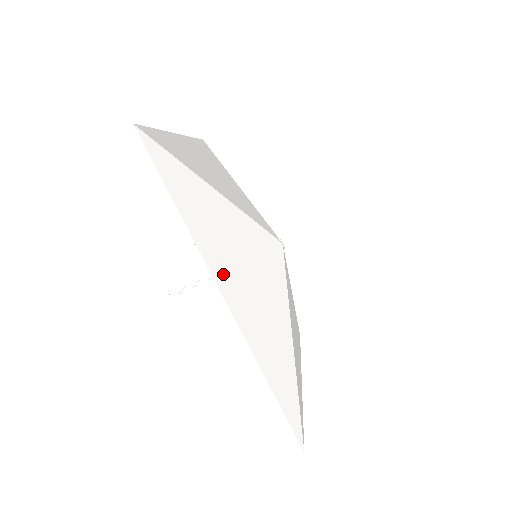
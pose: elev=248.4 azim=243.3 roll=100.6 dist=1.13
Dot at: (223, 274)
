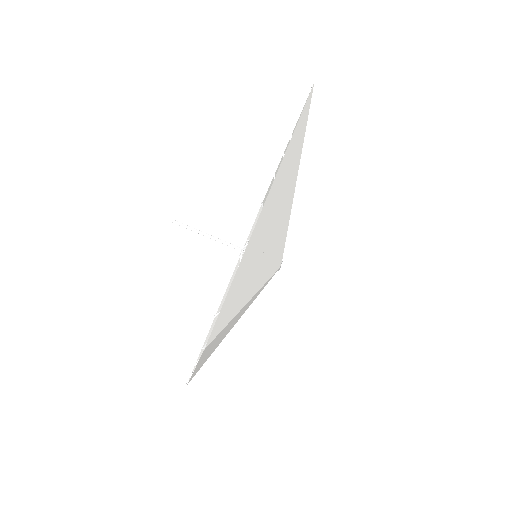
Dot at: (275, 191)
